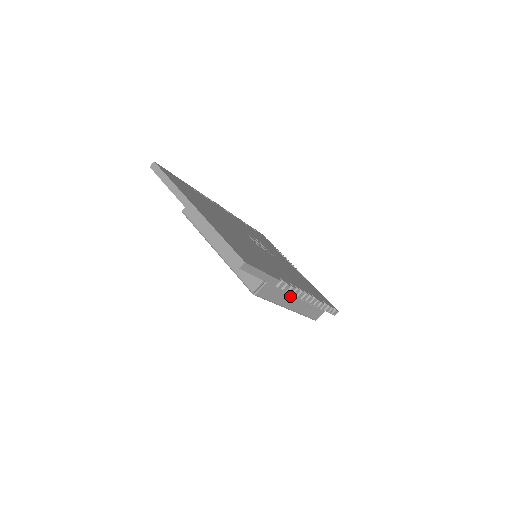
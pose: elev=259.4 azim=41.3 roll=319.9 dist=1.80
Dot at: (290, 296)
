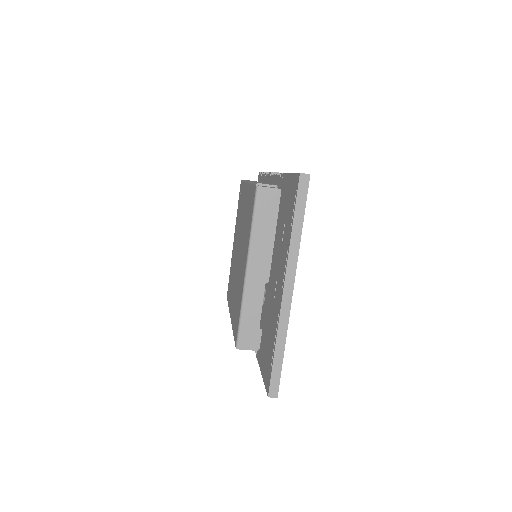
Dot at: occluded
